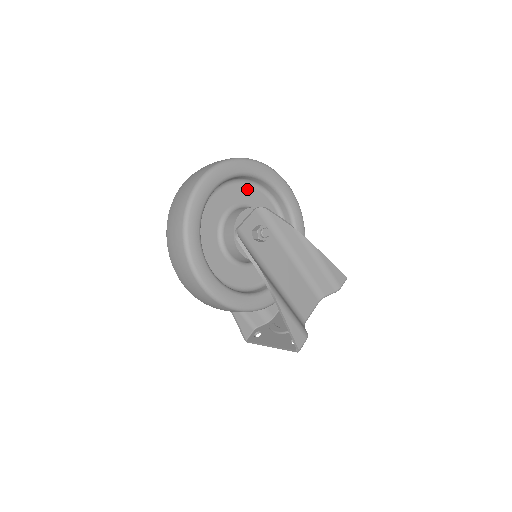
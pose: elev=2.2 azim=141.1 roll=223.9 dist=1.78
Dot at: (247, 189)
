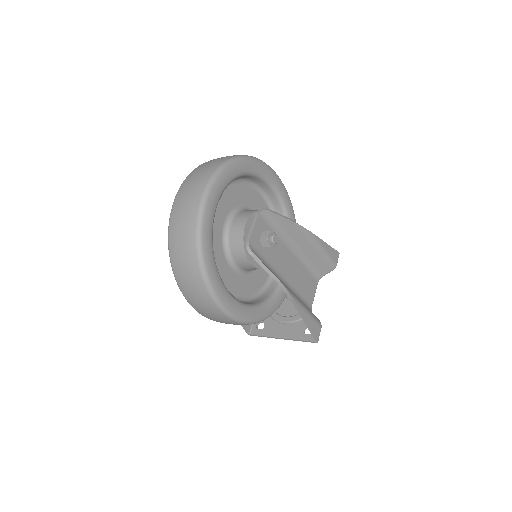
Dot at: (238, 188)
